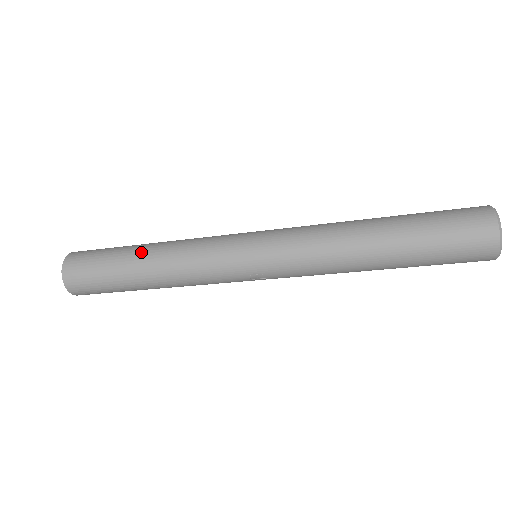
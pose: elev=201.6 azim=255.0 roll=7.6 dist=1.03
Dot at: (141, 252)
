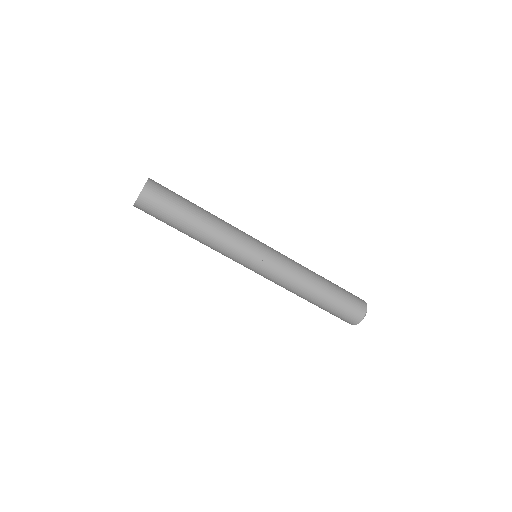
Dot at: (202, 208)
